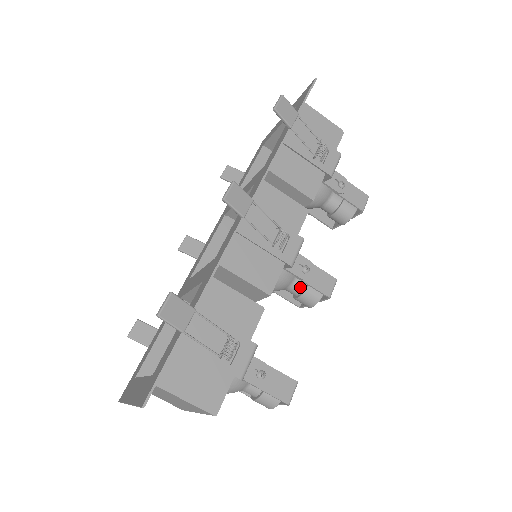
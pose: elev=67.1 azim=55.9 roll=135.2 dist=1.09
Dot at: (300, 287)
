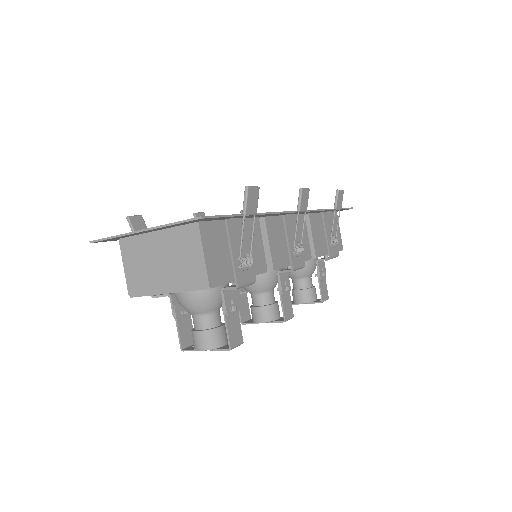
Dot at: (267, 300)
